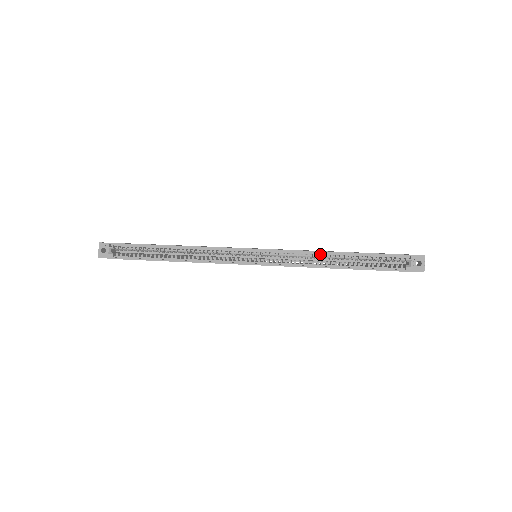
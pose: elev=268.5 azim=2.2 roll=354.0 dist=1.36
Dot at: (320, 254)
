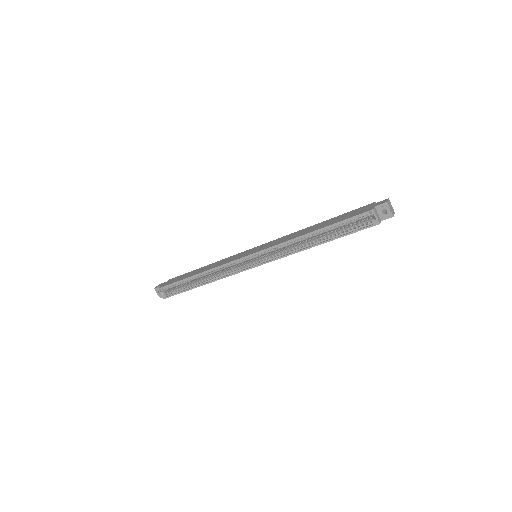
Dot at: occluded
